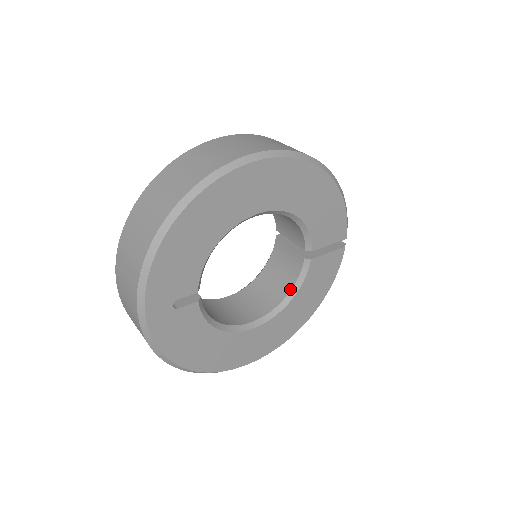
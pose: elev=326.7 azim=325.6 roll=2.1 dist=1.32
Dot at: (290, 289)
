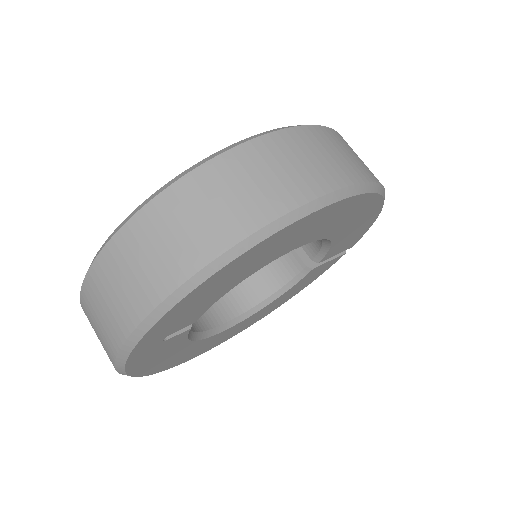
Dot at: (276, 290)
